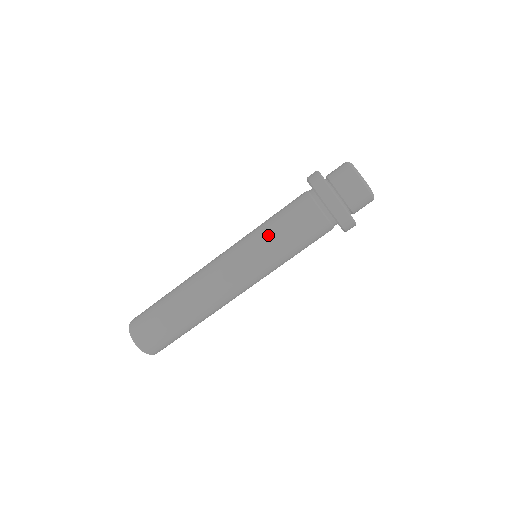
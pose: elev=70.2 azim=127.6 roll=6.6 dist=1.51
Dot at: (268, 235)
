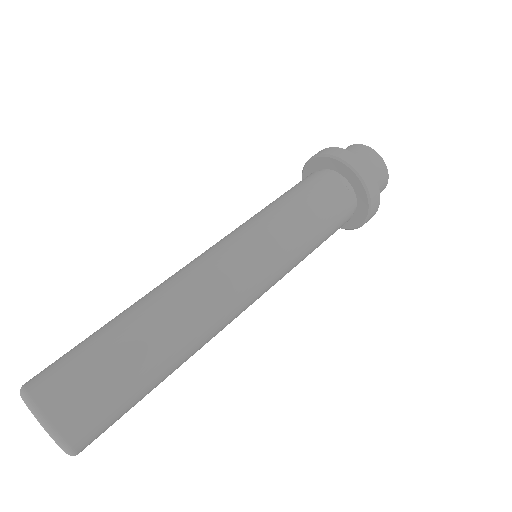
Dot at: (287, 215)
